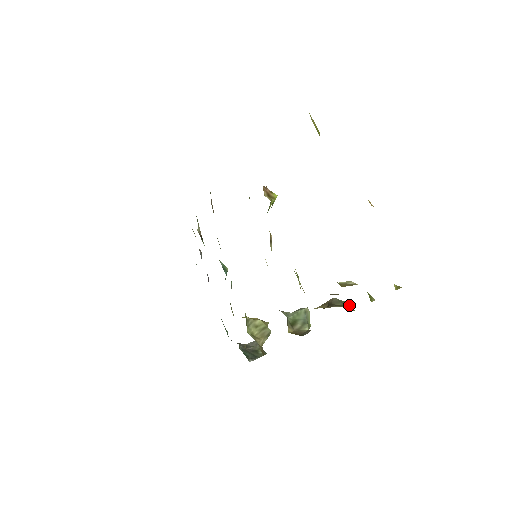
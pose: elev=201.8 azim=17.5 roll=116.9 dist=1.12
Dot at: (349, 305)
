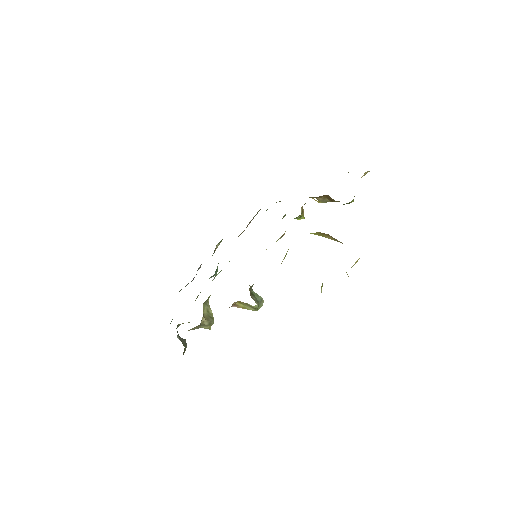
Dot at: occluded
